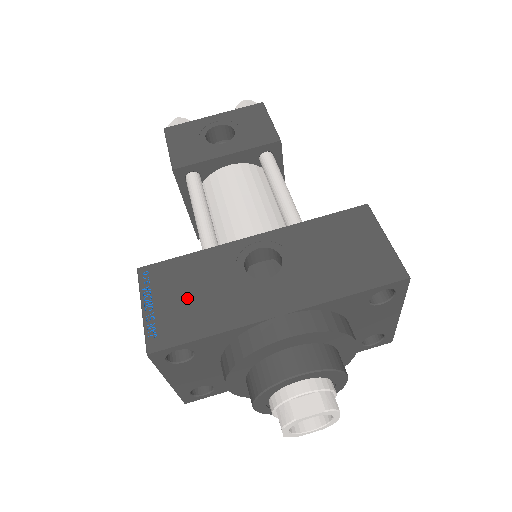
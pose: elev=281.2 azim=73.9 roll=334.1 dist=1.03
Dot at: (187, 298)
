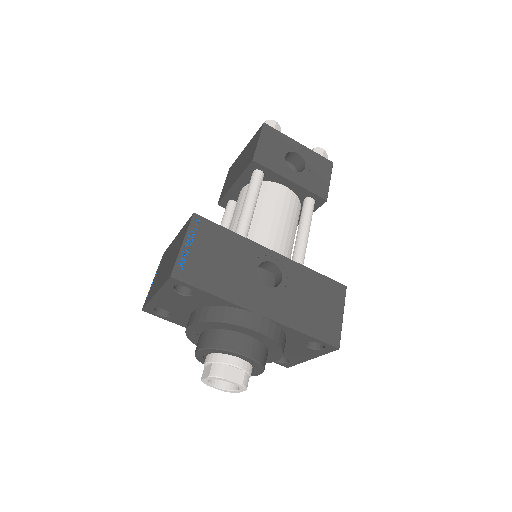
Dot at: (214, 260)
